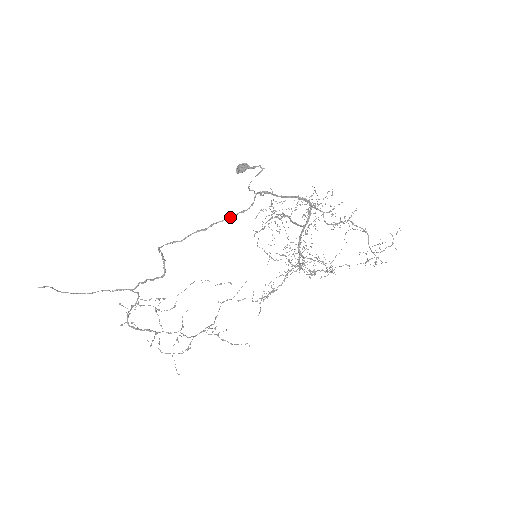
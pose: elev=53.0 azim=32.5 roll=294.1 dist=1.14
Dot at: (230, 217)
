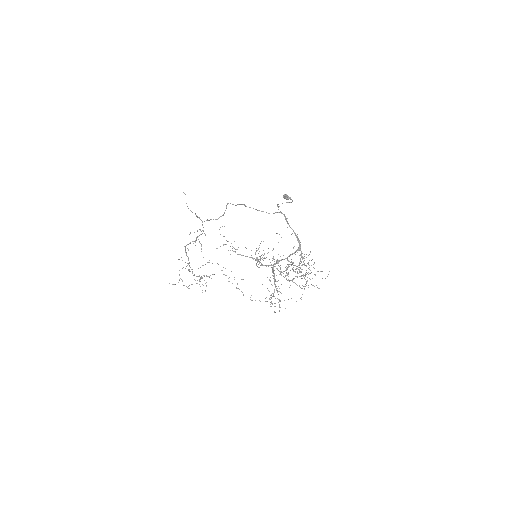
Dot at: occluded
